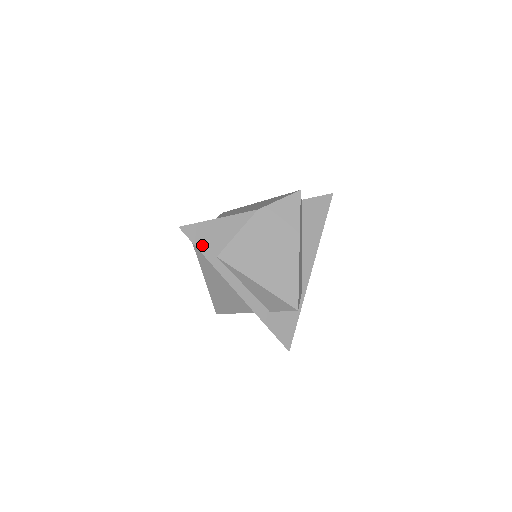
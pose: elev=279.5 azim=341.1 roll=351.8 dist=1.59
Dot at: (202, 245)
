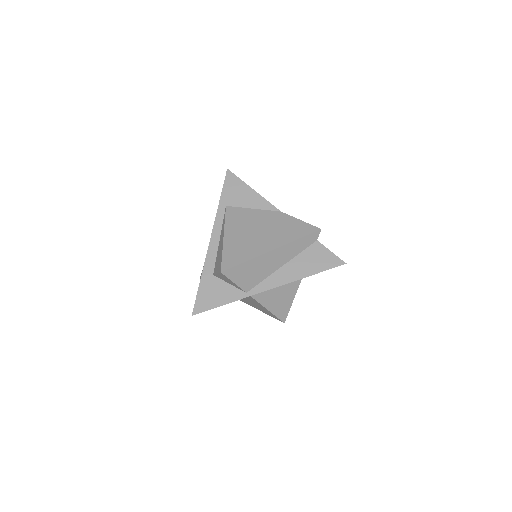
Dot at: (227, 191)
